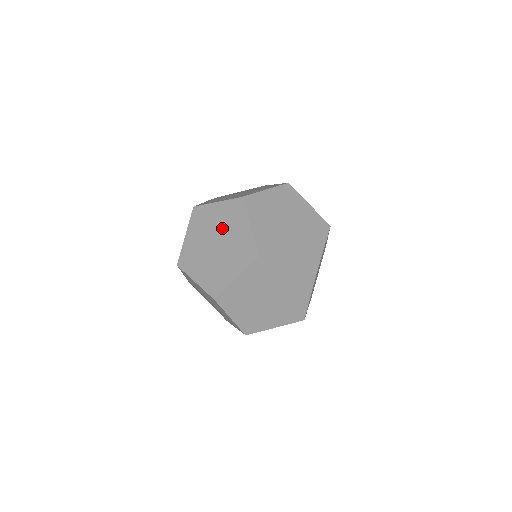
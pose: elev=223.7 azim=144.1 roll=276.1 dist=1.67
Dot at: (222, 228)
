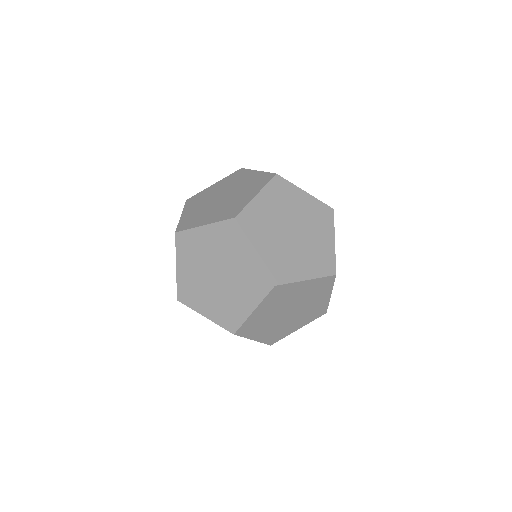
Dot at: (226, 188)
